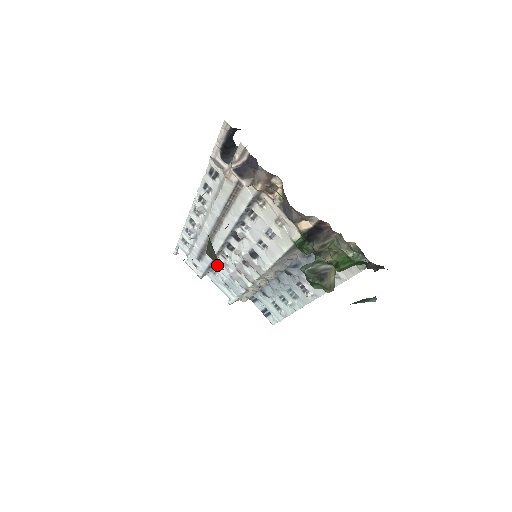
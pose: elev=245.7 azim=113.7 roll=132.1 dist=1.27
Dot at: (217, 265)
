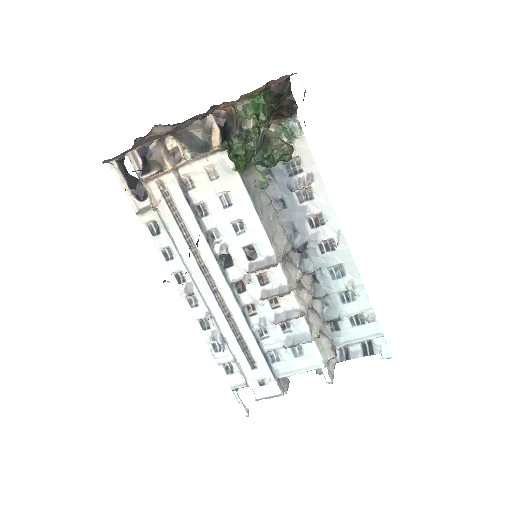
Dot at: occluded
